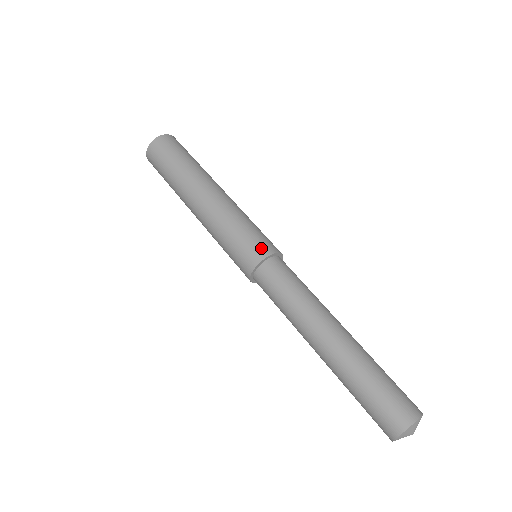
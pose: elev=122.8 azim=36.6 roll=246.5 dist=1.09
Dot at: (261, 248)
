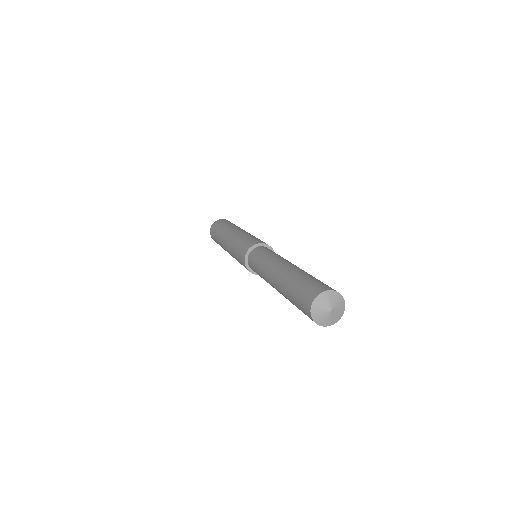
Dot at: occluded
